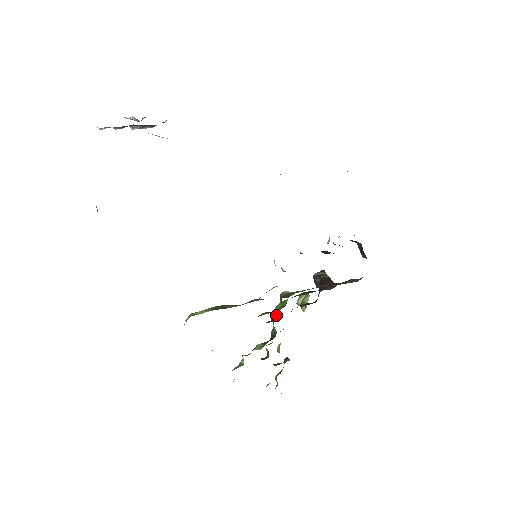
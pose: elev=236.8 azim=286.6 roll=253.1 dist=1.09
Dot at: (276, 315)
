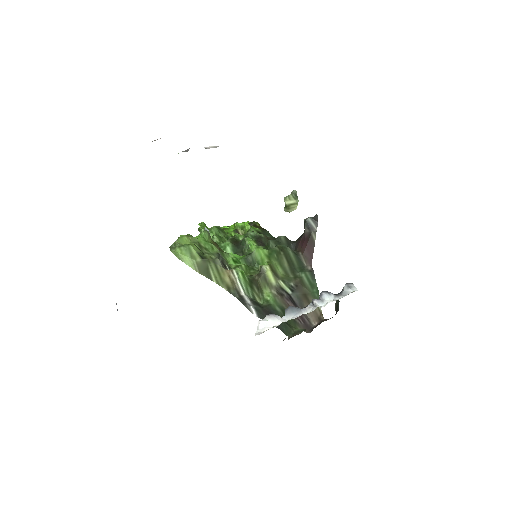
Dot at: (251, 260)
